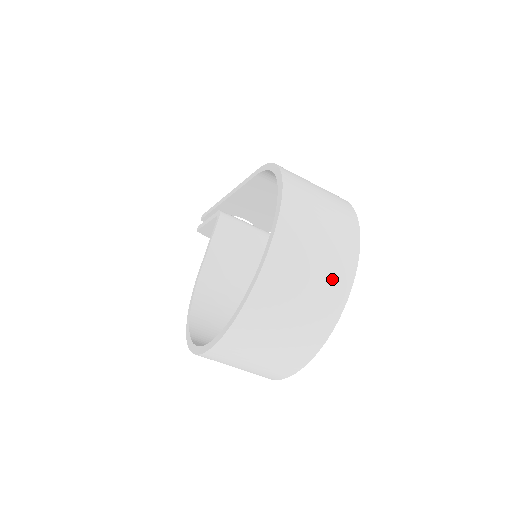
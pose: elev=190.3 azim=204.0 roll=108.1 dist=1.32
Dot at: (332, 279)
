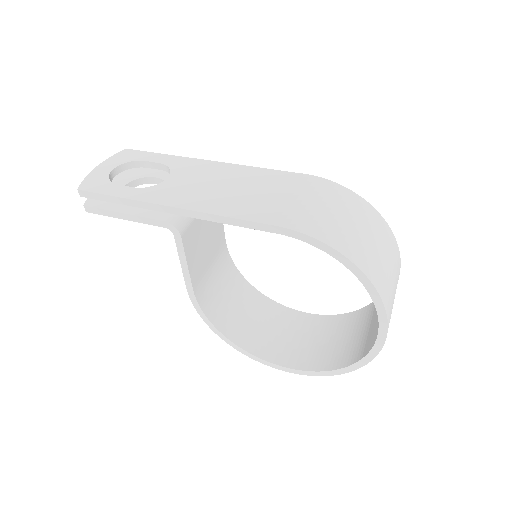
Dot at: occluded
